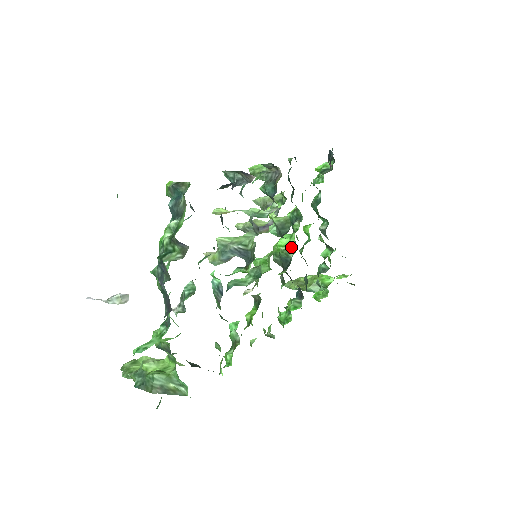
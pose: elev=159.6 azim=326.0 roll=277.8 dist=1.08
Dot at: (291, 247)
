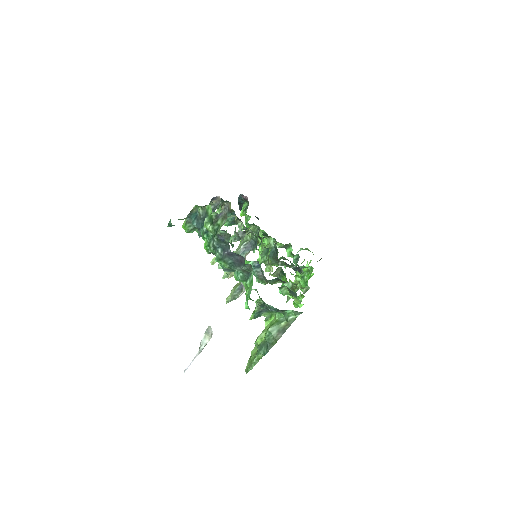
Dot at: (268, 242)
